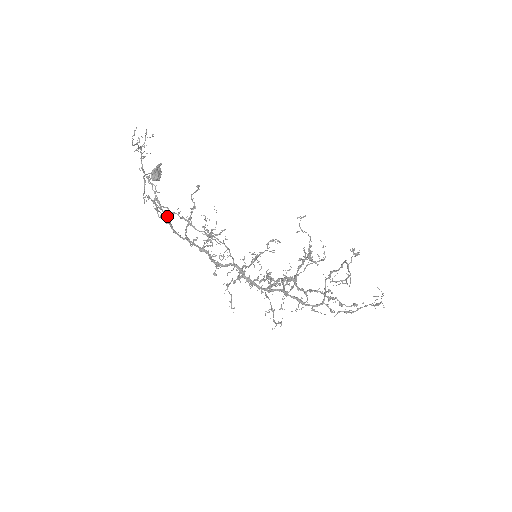
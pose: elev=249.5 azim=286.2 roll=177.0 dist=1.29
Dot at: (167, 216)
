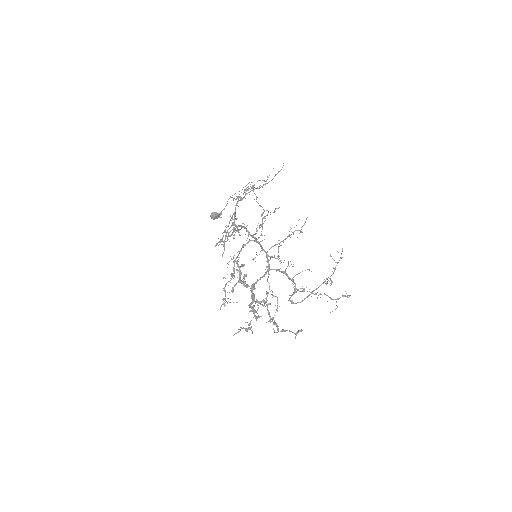
Dot at: occluded
